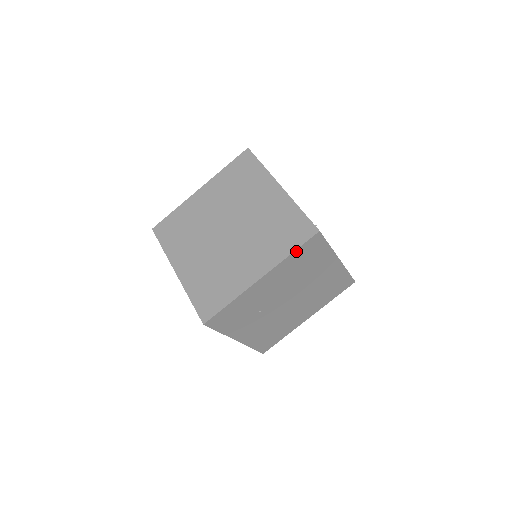
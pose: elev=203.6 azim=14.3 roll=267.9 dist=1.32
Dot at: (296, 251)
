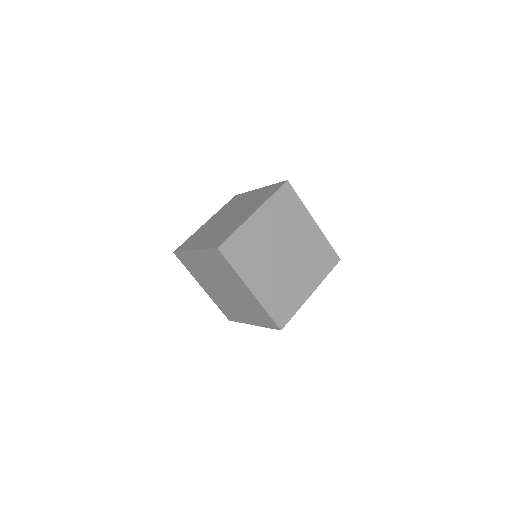
Dot at: (328, 273)
